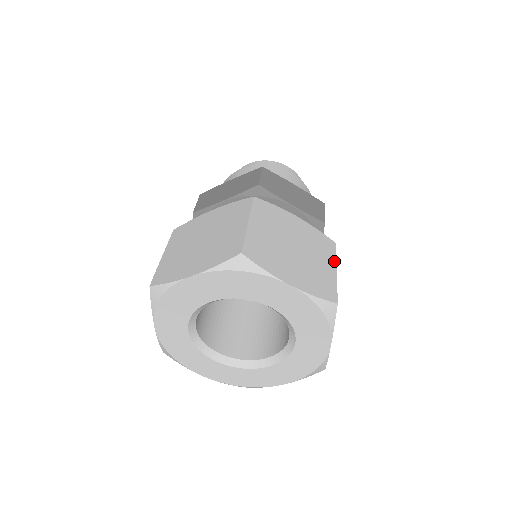
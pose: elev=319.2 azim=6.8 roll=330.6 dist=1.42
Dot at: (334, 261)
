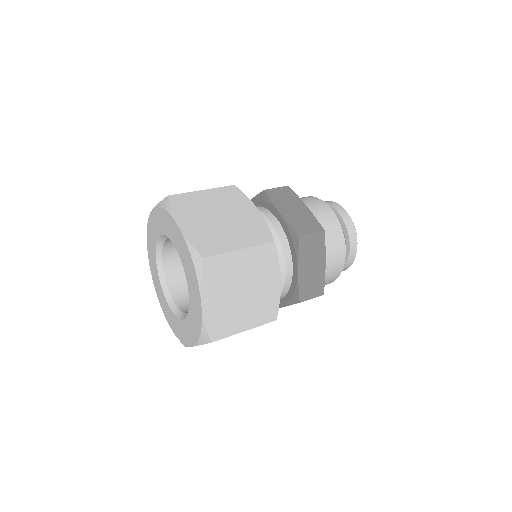
Dot at: (255, 325)
